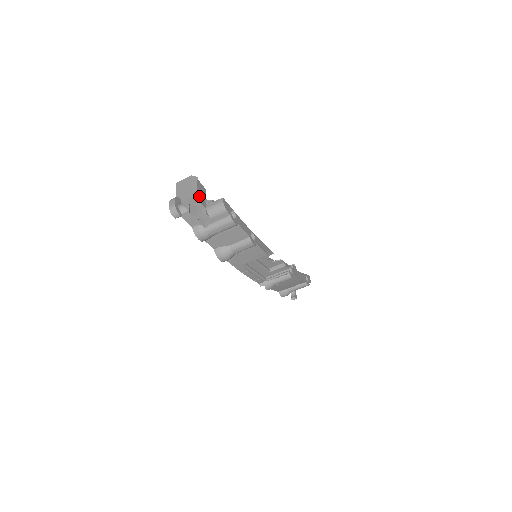
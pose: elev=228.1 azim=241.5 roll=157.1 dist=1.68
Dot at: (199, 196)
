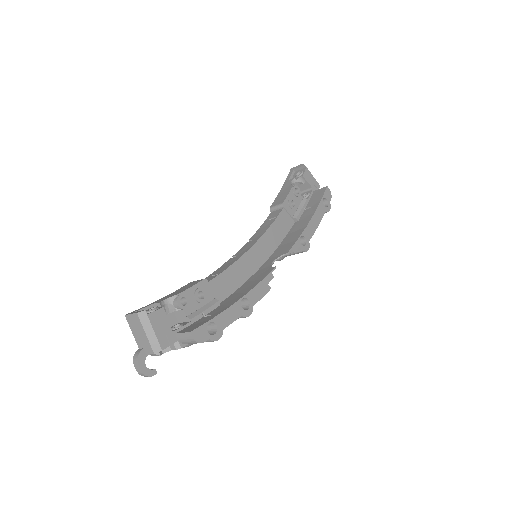
Dot at: (162, 339)
